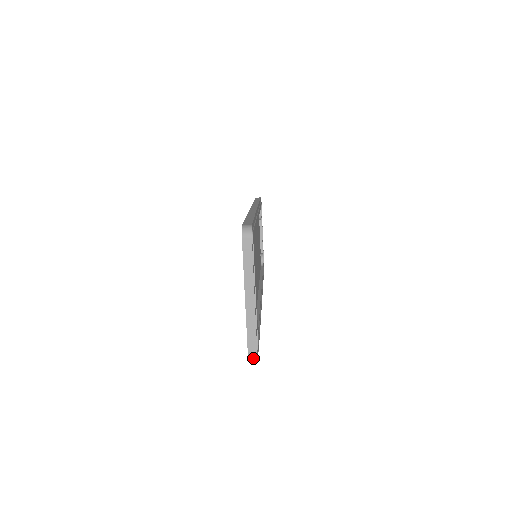
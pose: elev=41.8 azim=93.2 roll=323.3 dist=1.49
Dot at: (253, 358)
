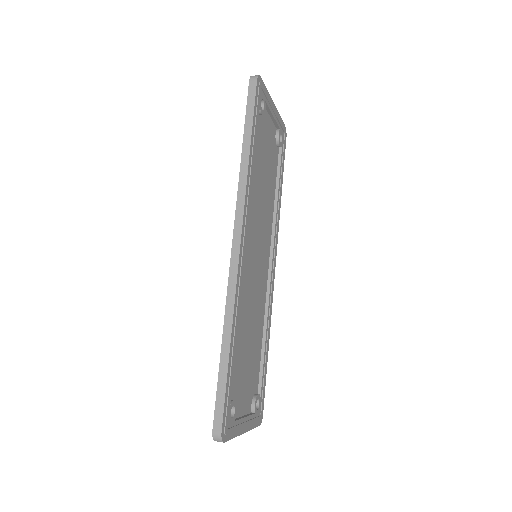
Dot at: occluded
